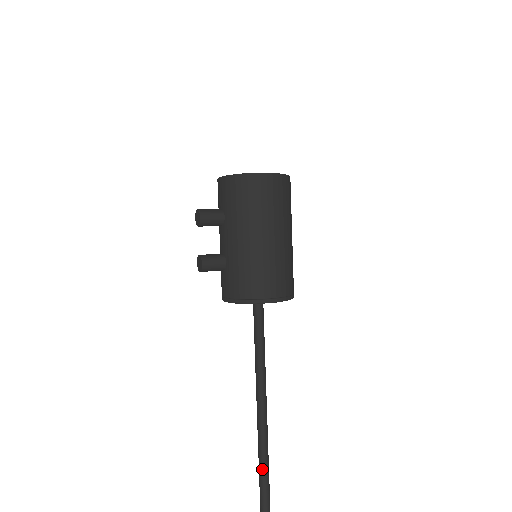
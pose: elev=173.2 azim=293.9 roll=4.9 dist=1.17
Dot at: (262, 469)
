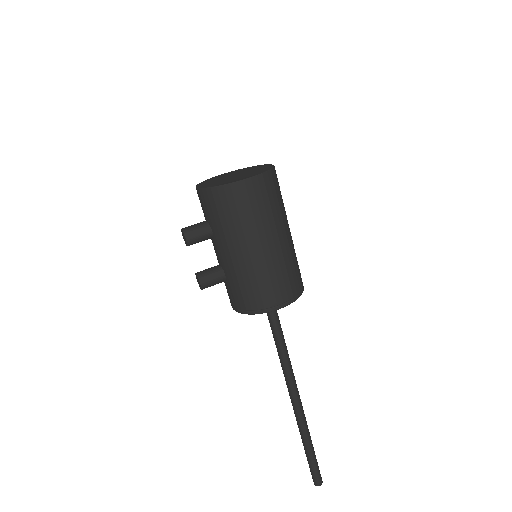
Dot at: (304, 440)
